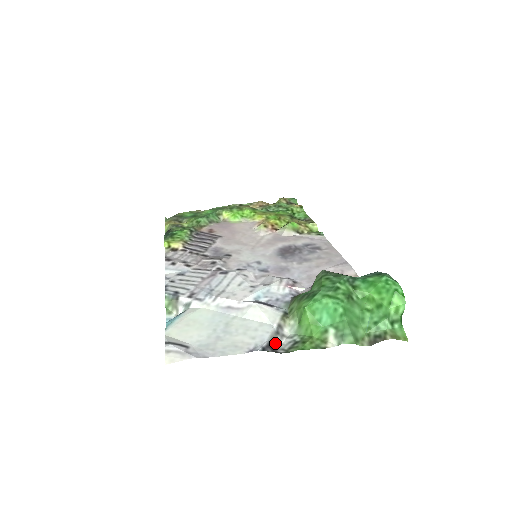
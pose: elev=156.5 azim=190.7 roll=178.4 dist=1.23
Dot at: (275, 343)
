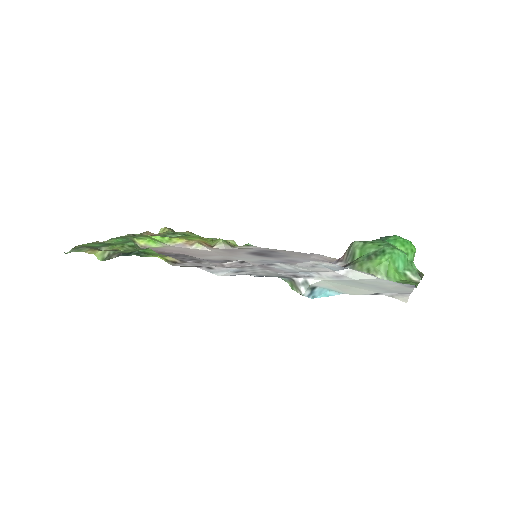
Dot at: occluded
